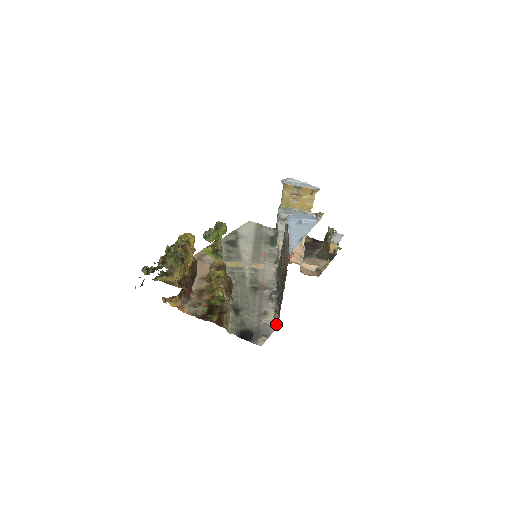
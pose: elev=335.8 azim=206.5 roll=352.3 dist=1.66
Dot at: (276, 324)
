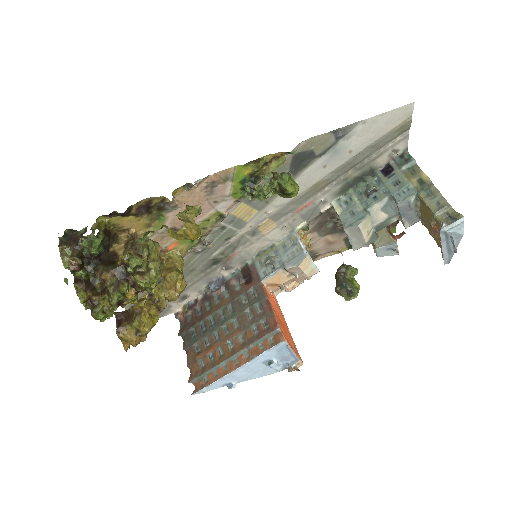
Dot at: (178, 310)
